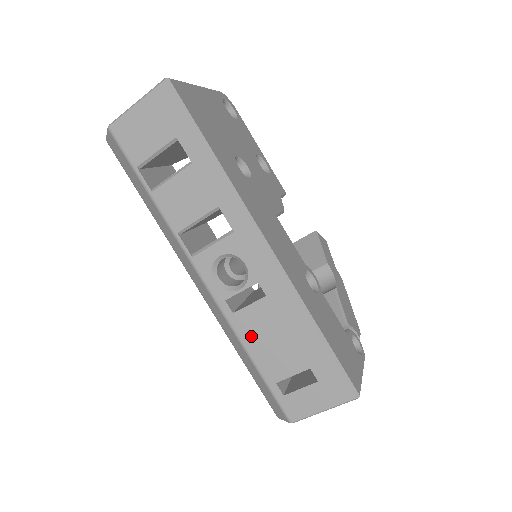
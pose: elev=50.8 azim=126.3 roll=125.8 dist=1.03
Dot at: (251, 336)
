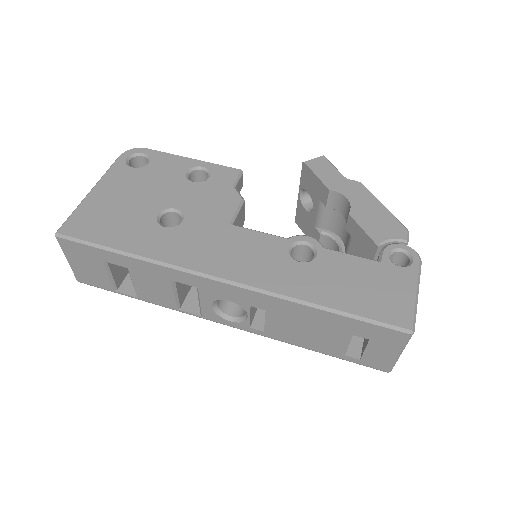
Dot at: (292, 338)
